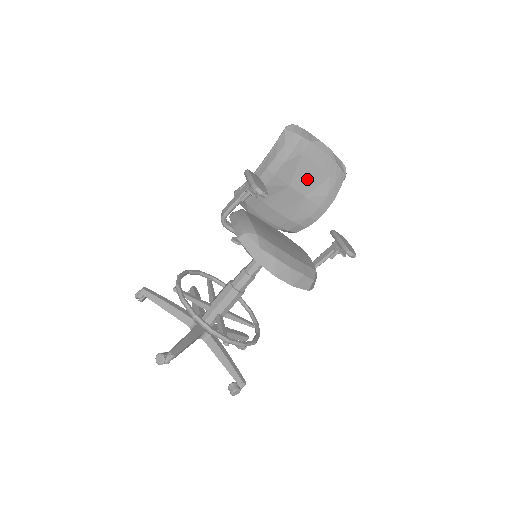
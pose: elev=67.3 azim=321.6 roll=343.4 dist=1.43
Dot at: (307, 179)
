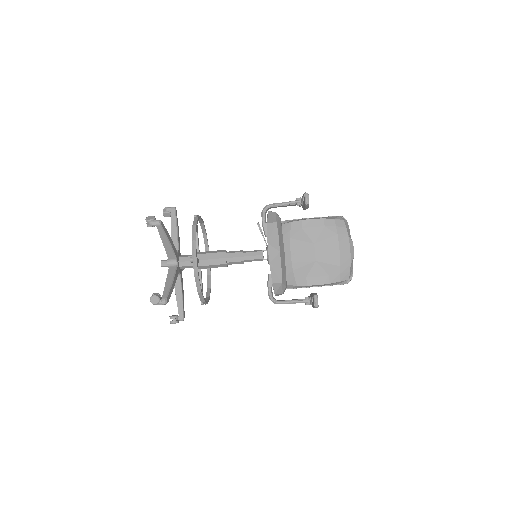
Dot at: (327, 252)
